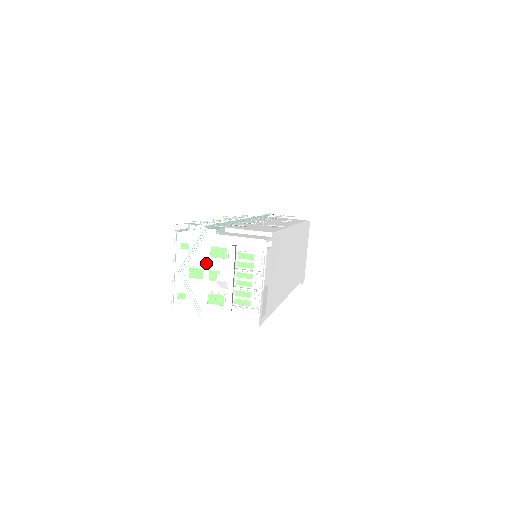
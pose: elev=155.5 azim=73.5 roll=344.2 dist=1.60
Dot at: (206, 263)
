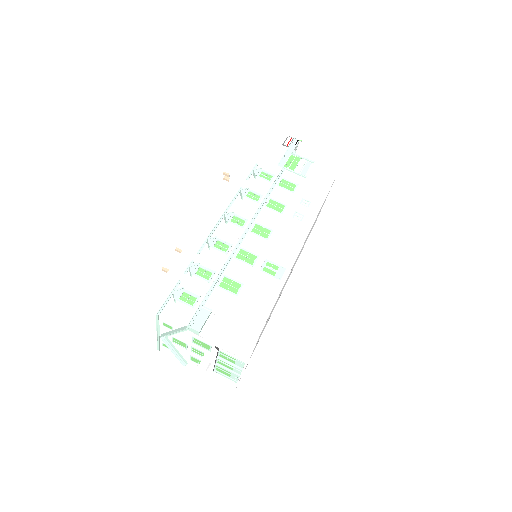
Dot at: (189, 343)
